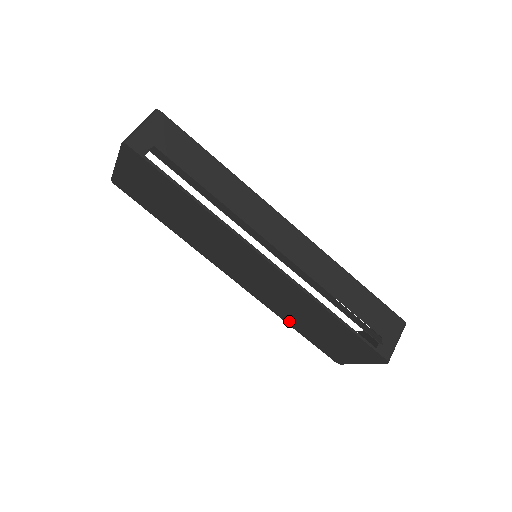
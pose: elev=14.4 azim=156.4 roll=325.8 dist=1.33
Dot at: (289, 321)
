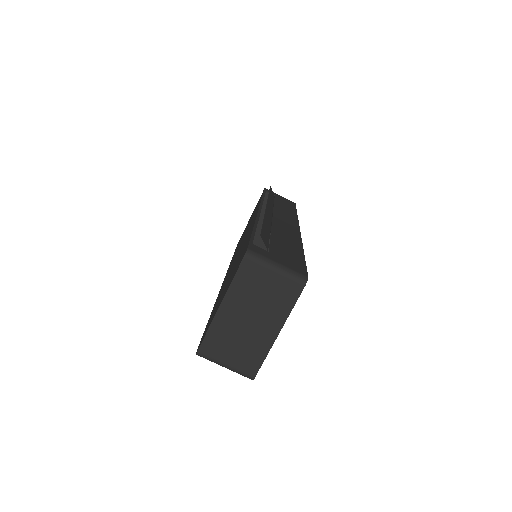
Dot at: occluded
